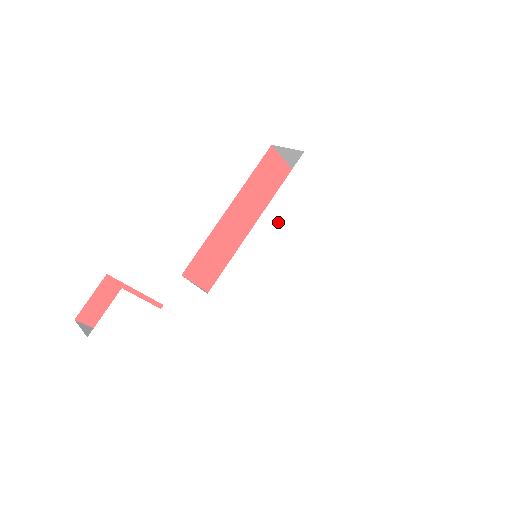
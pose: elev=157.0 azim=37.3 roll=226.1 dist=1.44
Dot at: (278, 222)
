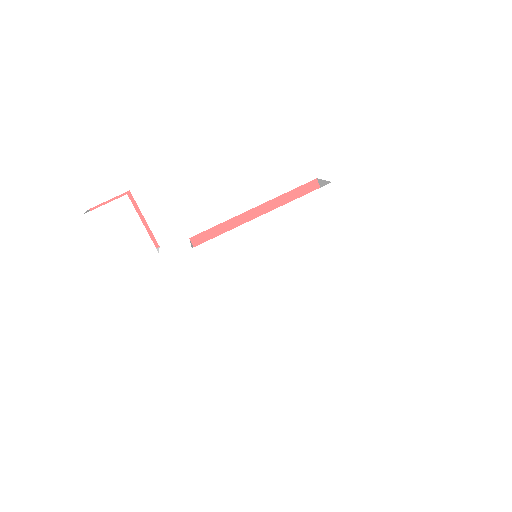
Dot at: (283, 229)
